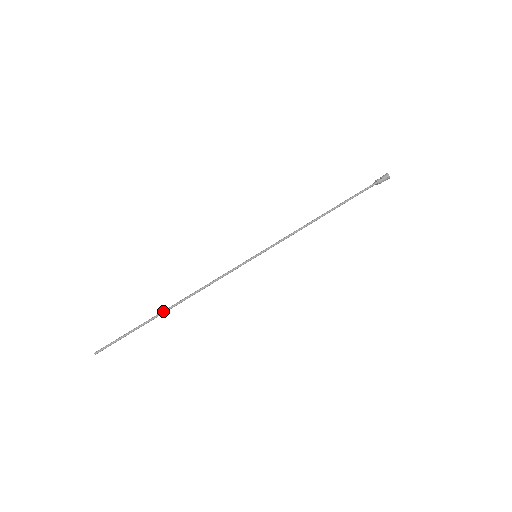
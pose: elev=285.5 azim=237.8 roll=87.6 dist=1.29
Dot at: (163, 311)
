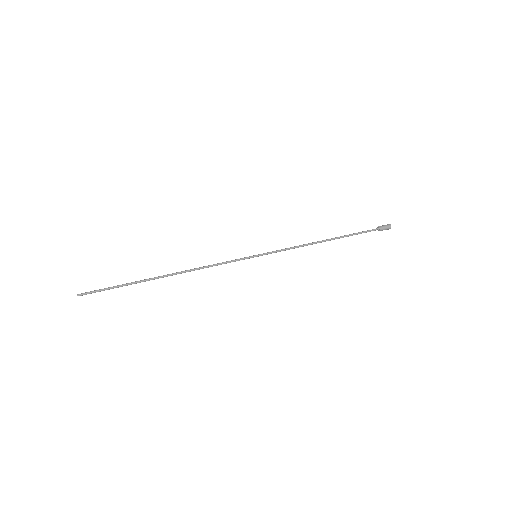
Dot at: (156, 277)
